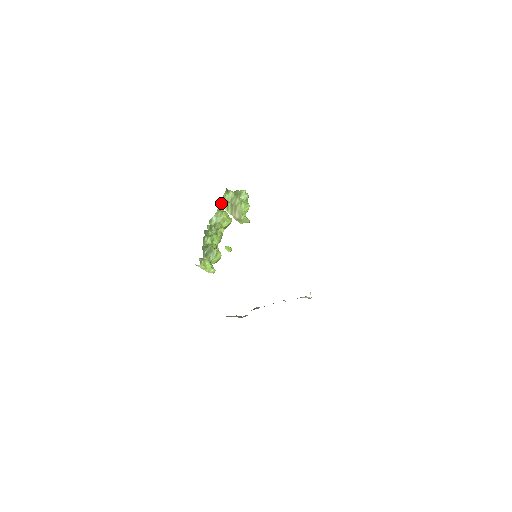
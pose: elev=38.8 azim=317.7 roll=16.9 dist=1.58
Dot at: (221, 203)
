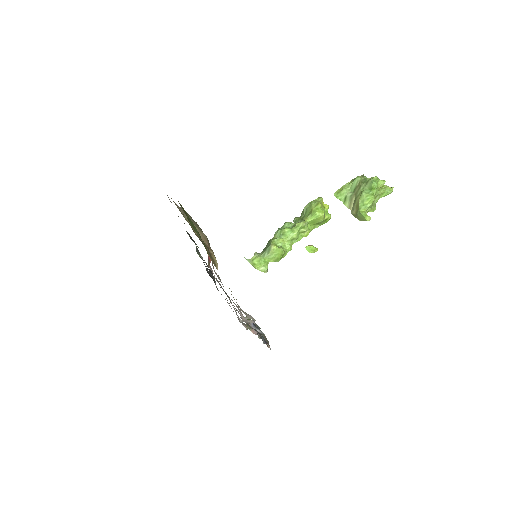
Dot at: (338, 192)
